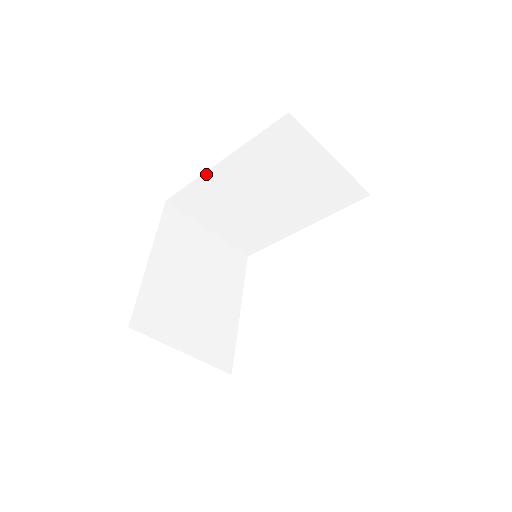
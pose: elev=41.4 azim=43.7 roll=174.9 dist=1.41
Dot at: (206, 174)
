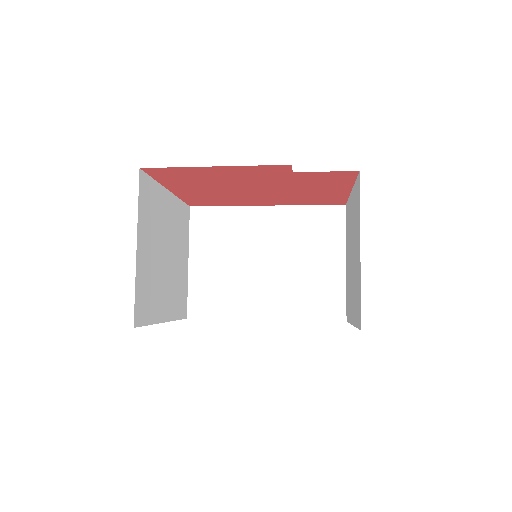
Dot at: (246, 208)
